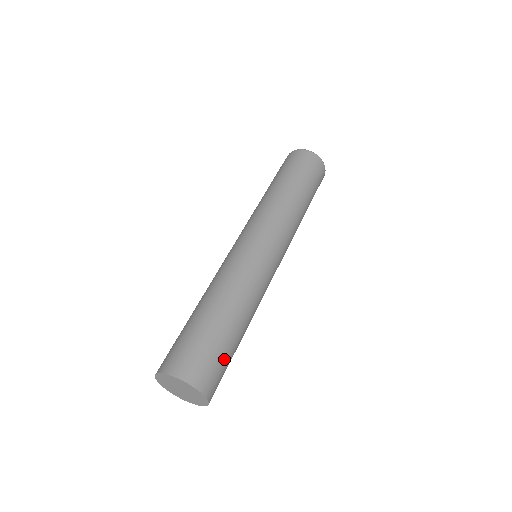
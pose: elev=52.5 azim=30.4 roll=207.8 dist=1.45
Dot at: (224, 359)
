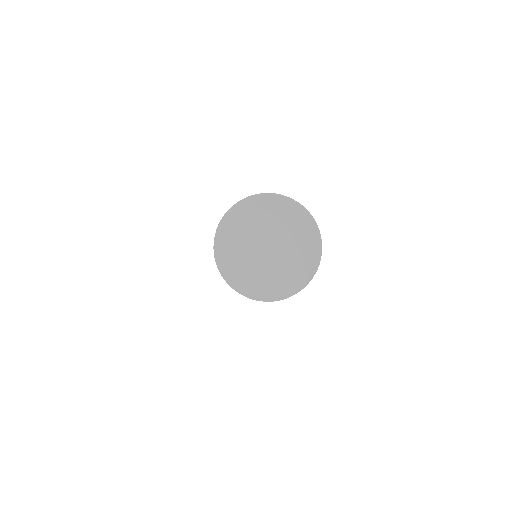
Dot at: occluded
